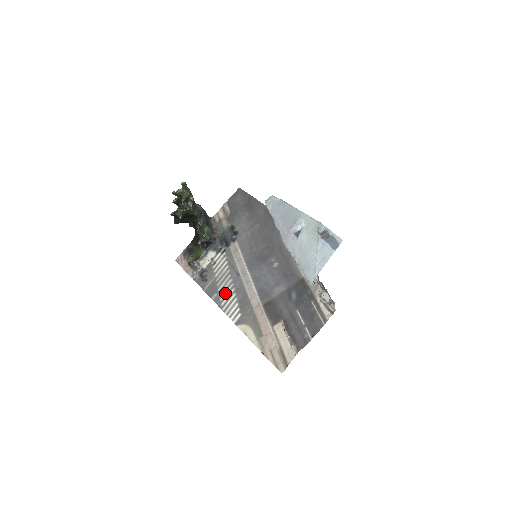
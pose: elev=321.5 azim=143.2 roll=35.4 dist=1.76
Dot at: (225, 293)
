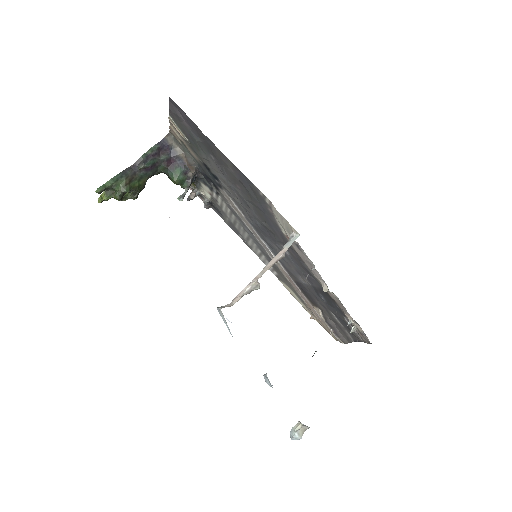
Dot at: (249, 242)
